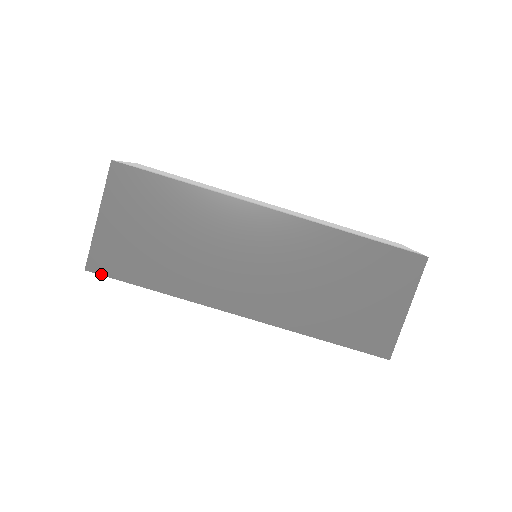
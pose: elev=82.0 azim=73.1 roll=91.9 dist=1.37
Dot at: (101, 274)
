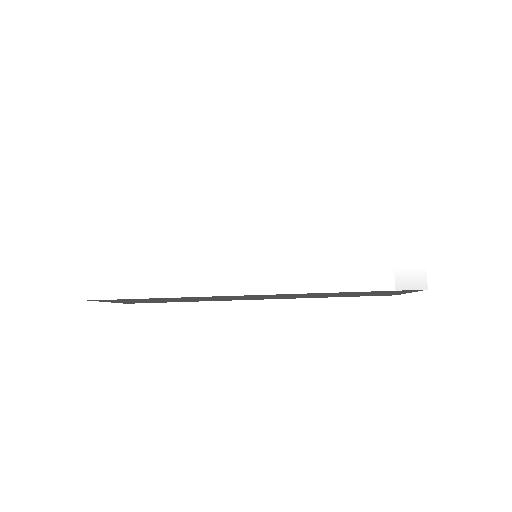
Dot at: occluded
